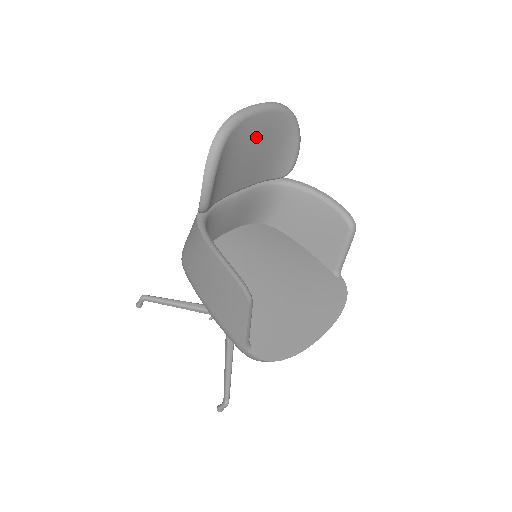
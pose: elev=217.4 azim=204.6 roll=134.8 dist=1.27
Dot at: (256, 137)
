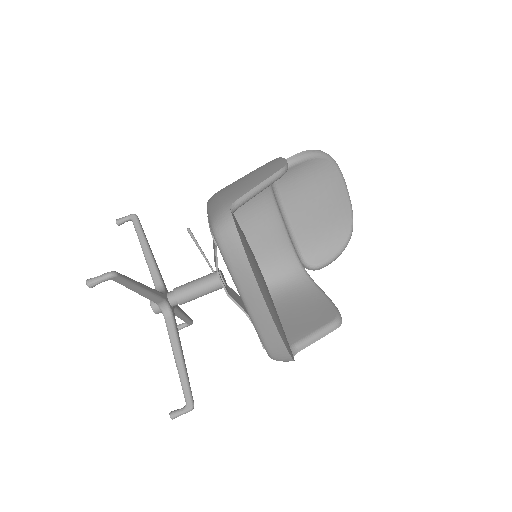
Dot at: (332, 198)
